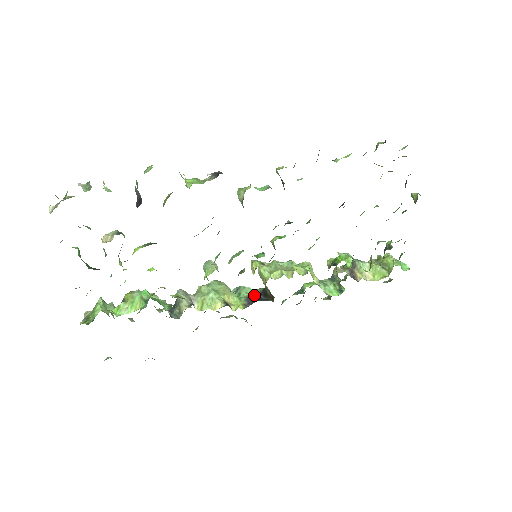
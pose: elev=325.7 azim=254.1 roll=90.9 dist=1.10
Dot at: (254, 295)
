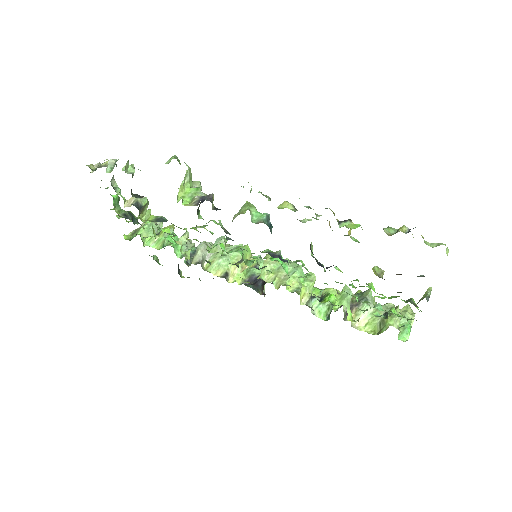
Dot at: (258, 276)
